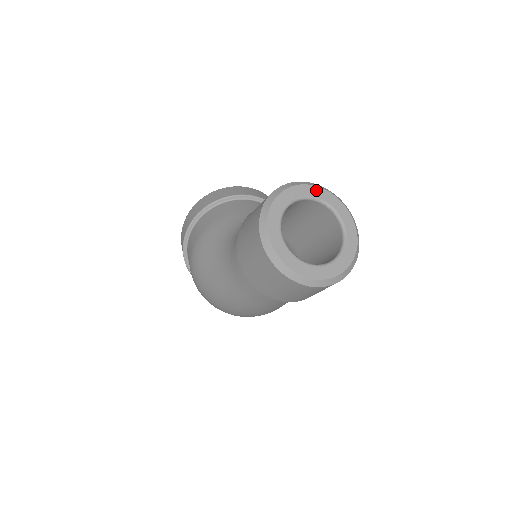
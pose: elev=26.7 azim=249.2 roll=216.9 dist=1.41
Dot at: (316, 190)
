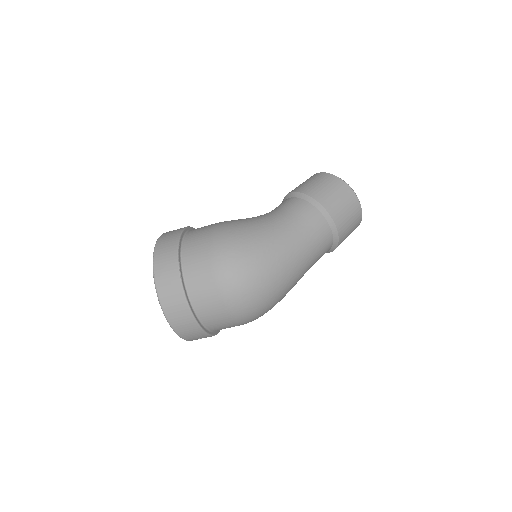
Dot at: occluded
